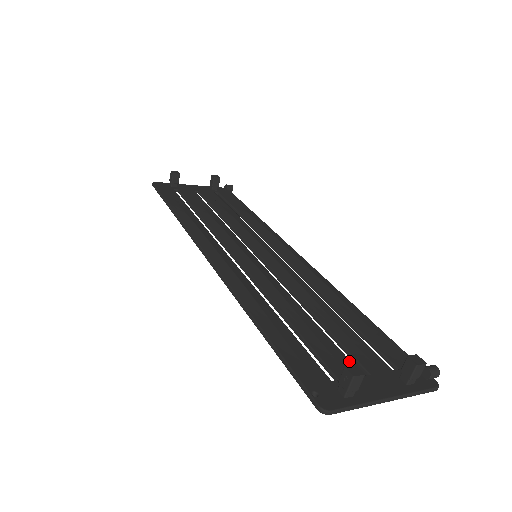
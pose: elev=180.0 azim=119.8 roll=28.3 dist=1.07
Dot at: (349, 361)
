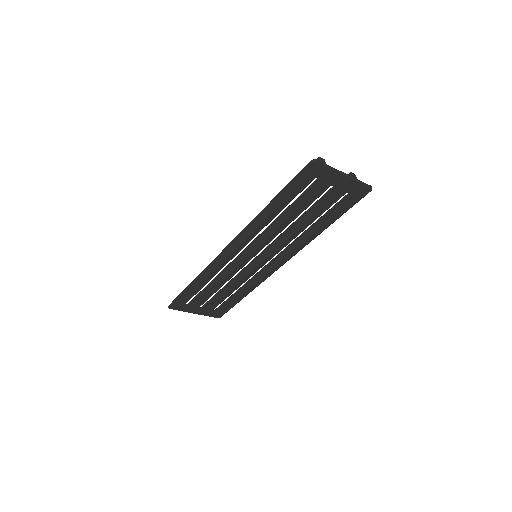
Dot at: (322, 190)
